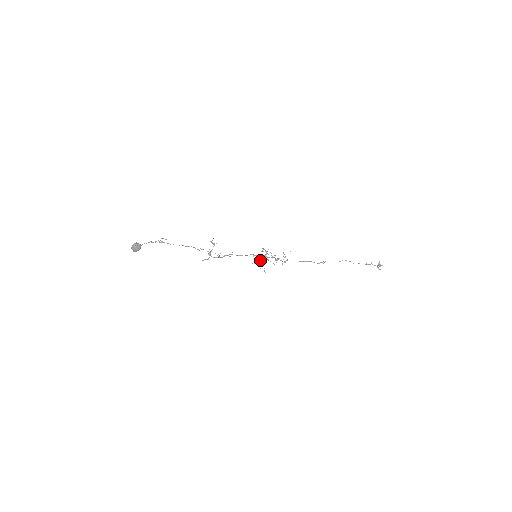
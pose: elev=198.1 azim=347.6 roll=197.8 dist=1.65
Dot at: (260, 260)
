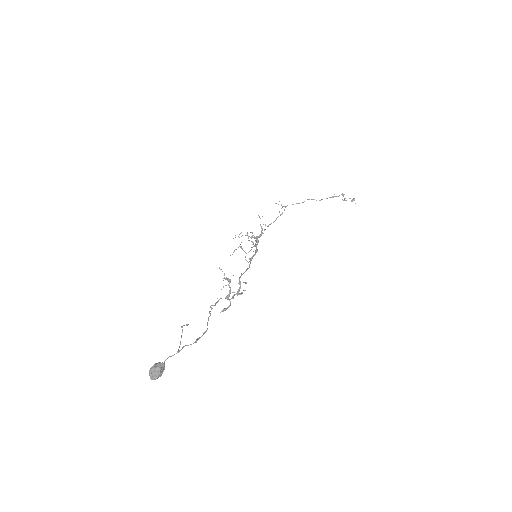
Dot at: (241, 248)
